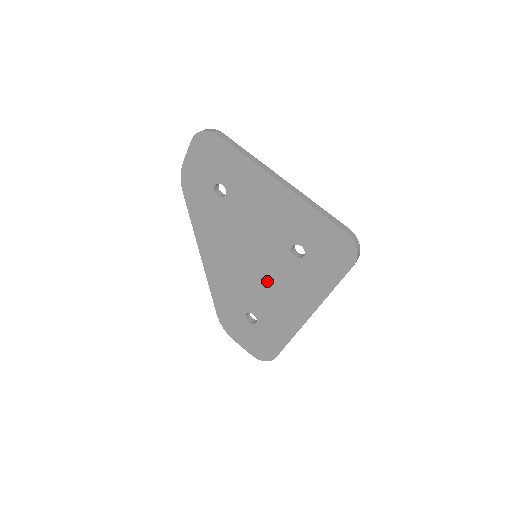
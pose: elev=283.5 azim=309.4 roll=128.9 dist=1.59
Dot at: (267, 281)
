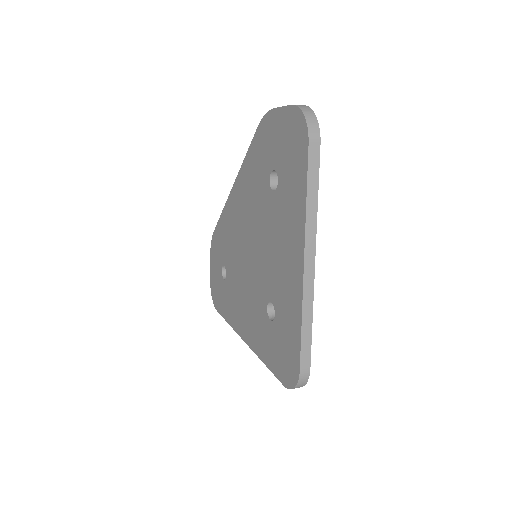
Dot at: (245, 280)
